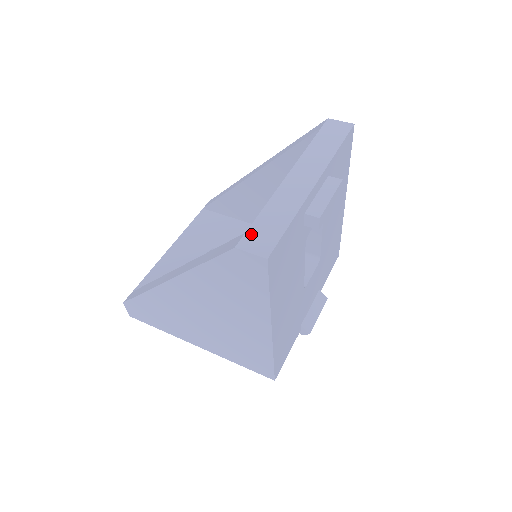
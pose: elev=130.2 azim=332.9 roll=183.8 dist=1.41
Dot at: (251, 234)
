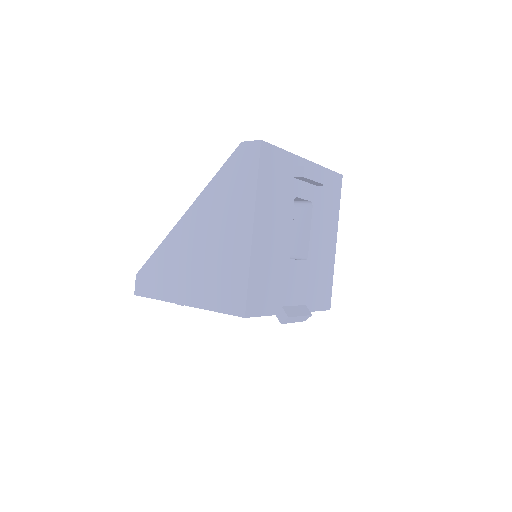
Dot at: occluded
